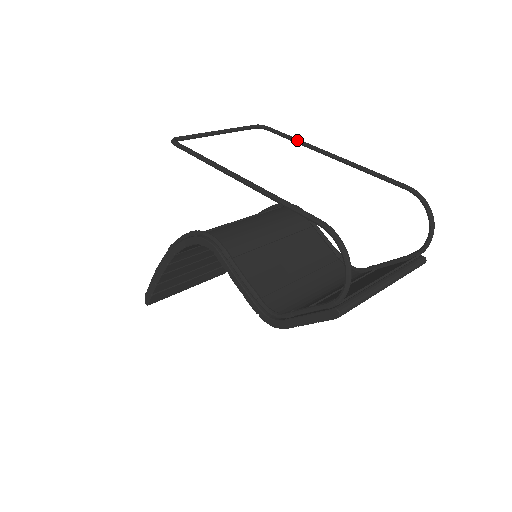
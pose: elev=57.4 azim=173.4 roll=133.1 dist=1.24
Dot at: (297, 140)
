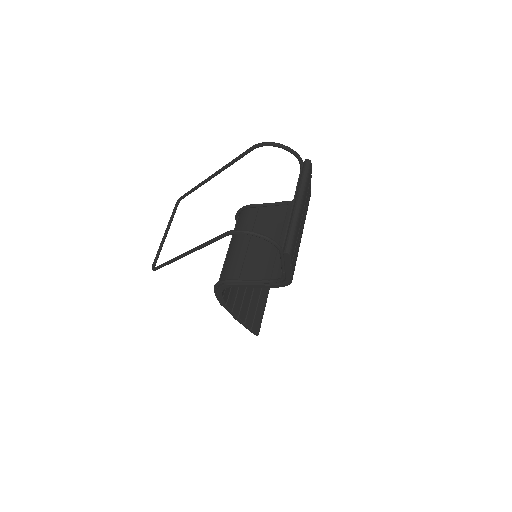
Dot at: (196, 187)
